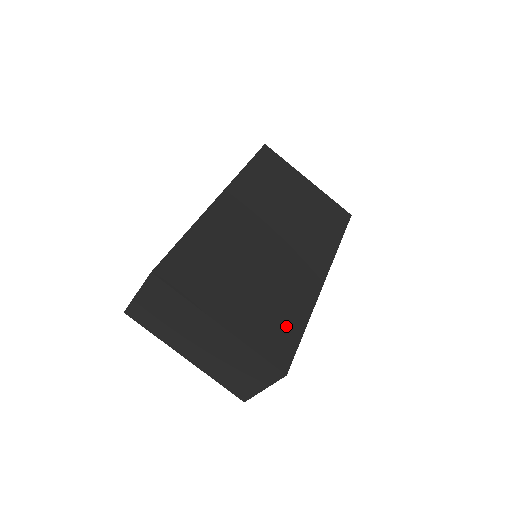
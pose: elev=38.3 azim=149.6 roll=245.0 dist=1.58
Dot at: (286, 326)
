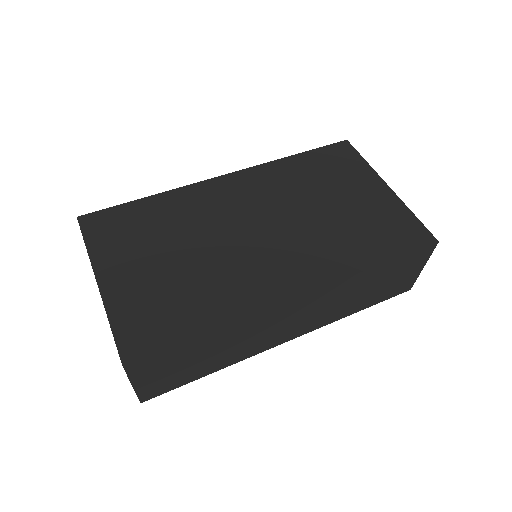
Dot at: (177, 319)
